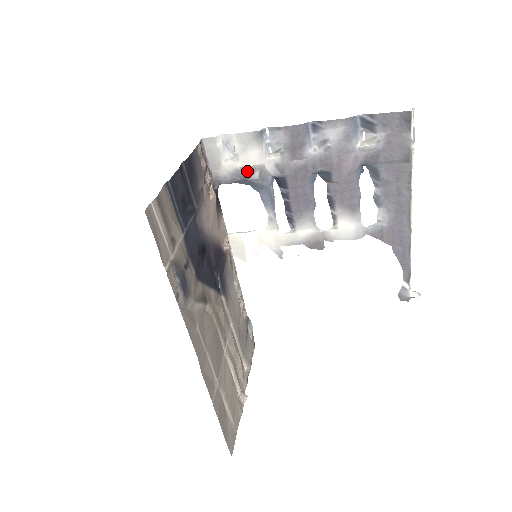
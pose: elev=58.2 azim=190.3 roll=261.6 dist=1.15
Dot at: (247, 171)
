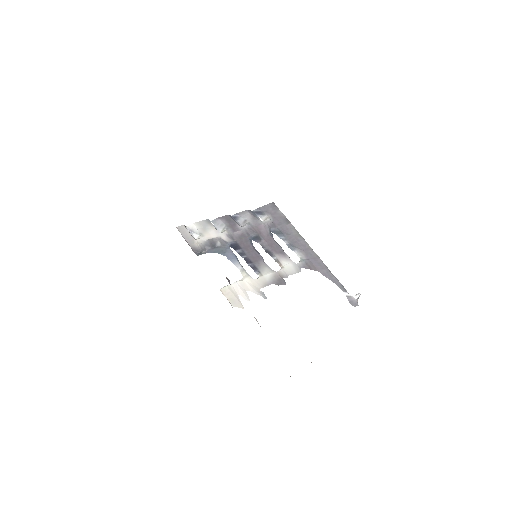
Dot at: (212, 242)
